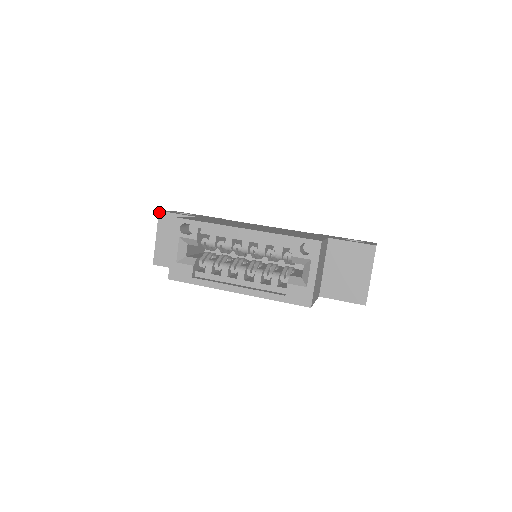
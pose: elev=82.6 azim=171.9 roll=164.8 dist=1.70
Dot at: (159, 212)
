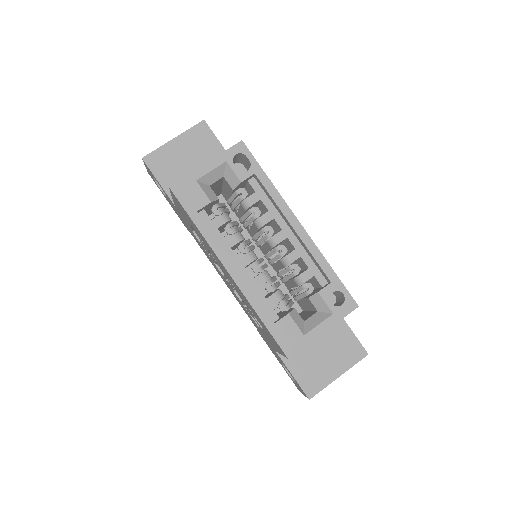
Dot at: (203, 121)
